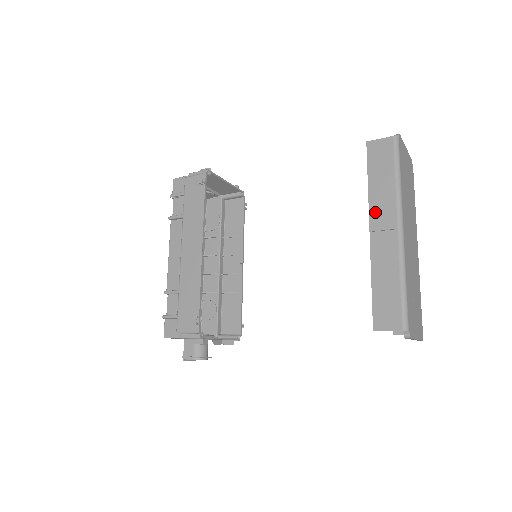
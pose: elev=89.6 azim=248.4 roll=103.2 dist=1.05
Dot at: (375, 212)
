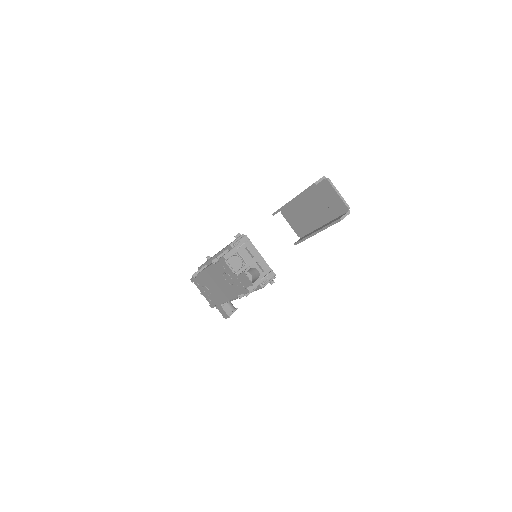
Dot at: occluded
